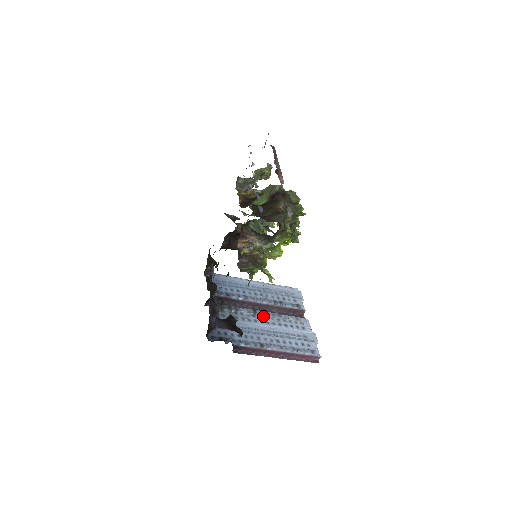
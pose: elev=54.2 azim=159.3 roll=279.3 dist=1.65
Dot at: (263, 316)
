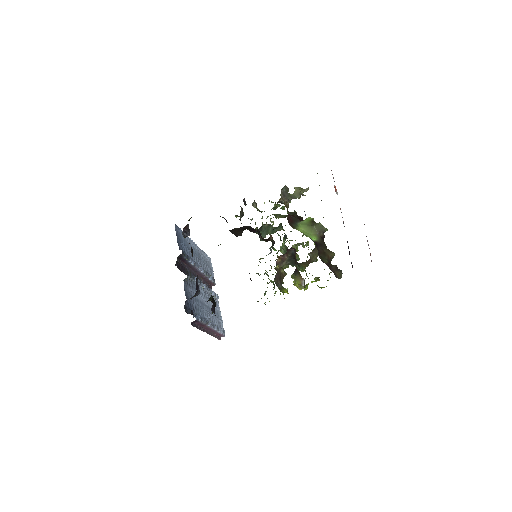
Dot at: (202, 287)
